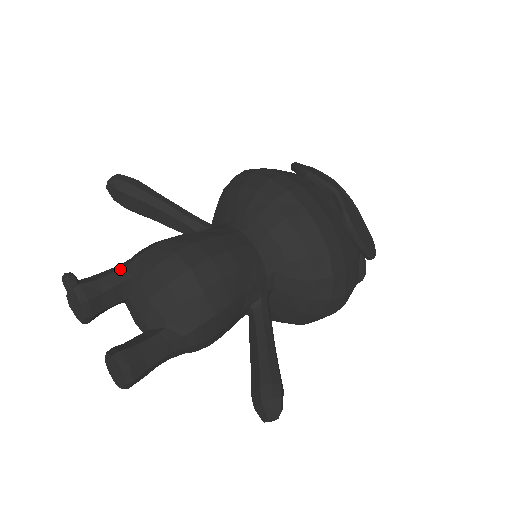
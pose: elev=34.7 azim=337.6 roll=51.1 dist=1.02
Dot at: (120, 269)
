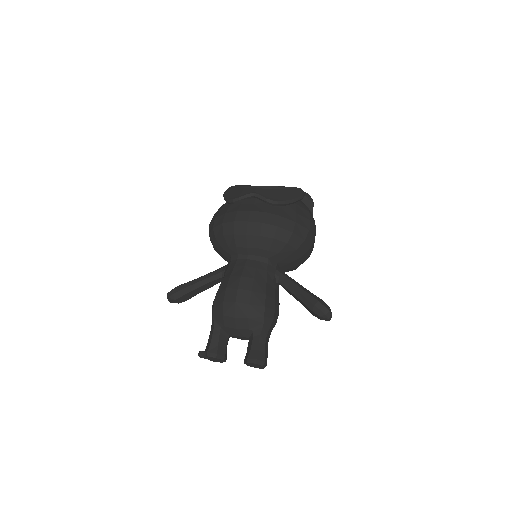
Dot at: (213, 330)
